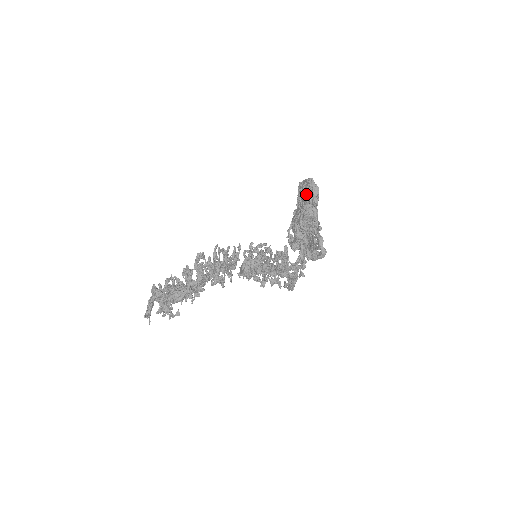
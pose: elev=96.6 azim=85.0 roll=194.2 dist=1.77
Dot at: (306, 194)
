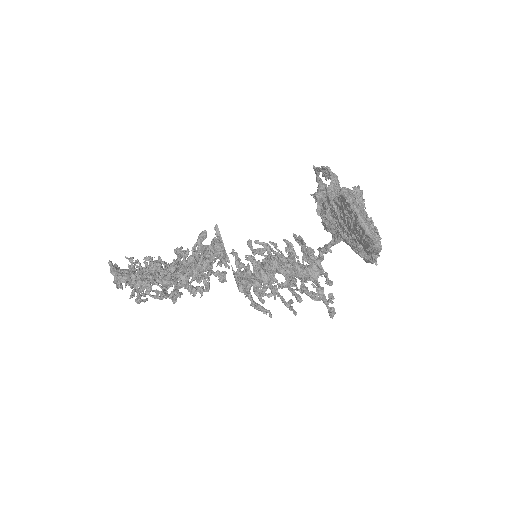
Dot at: (353, 238)
